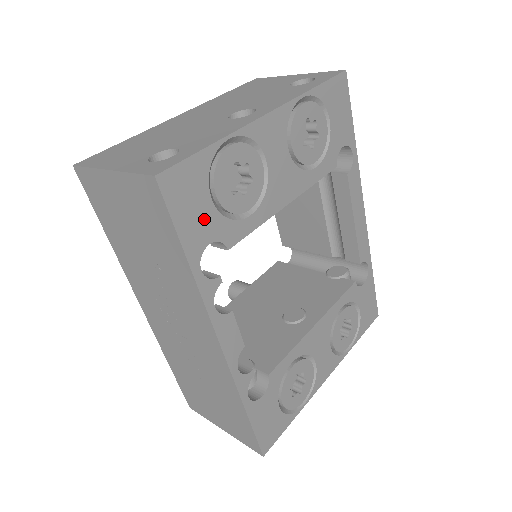
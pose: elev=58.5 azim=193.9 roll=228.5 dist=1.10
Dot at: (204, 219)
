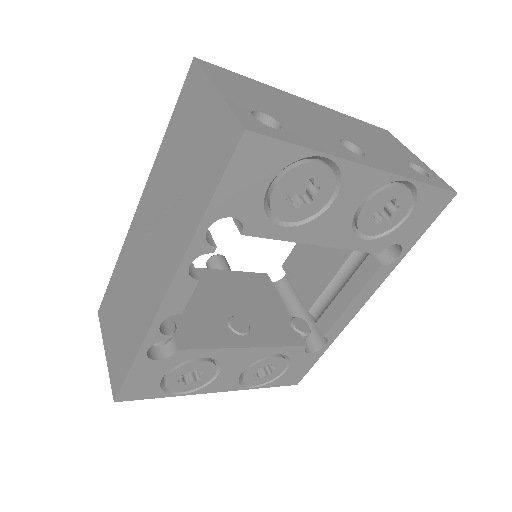
Dot at: (248, 196)
